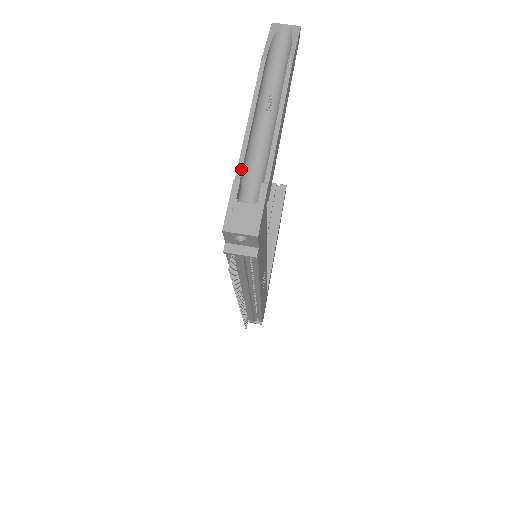
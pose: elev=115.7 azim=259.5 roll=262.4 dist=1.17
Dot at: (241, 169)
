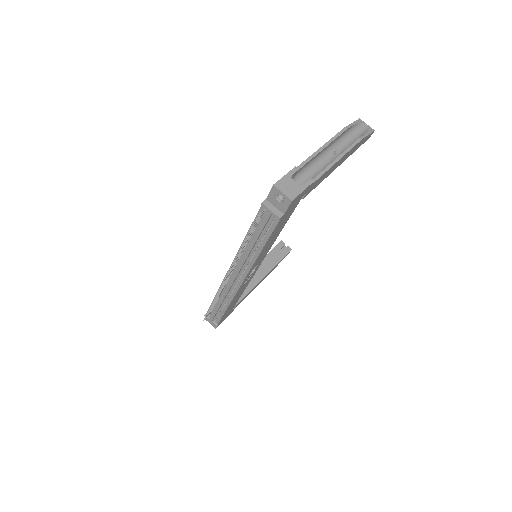
Dot at: (302, 166)
